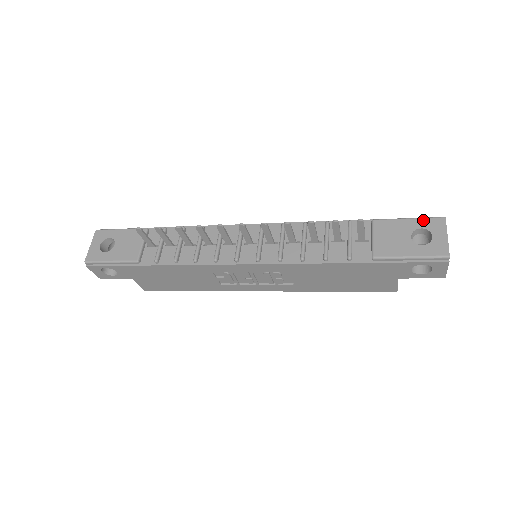
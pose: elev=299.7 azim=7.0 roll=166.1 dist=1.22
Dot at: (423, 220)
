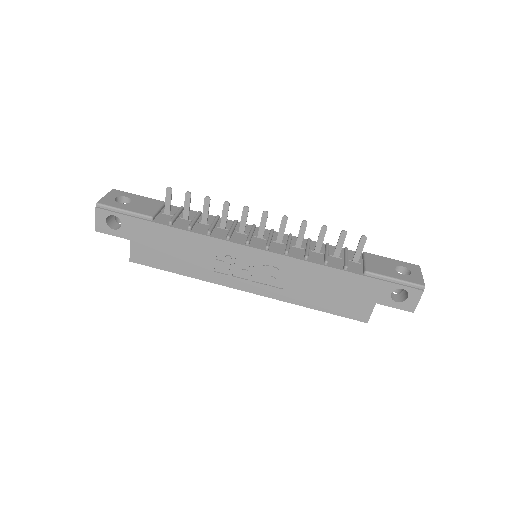
Dot at: (403, 262)
